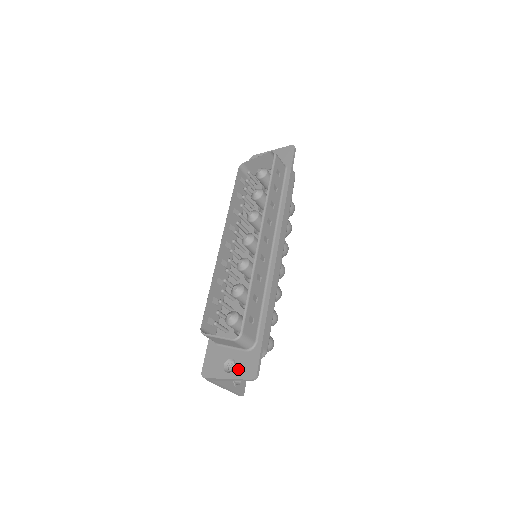
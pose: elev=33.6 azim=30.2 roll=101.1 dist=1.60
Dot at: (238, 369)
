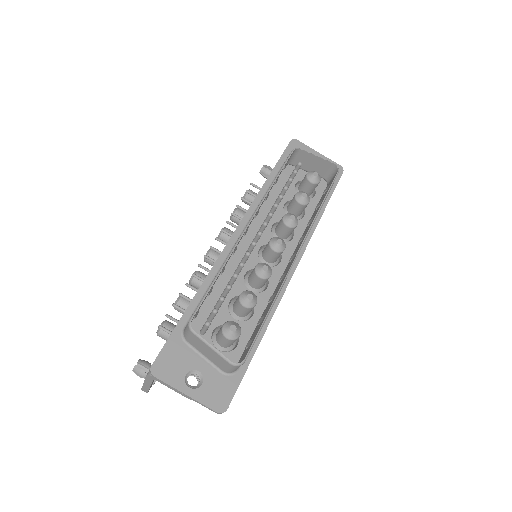
Dot at: (205, 390)
